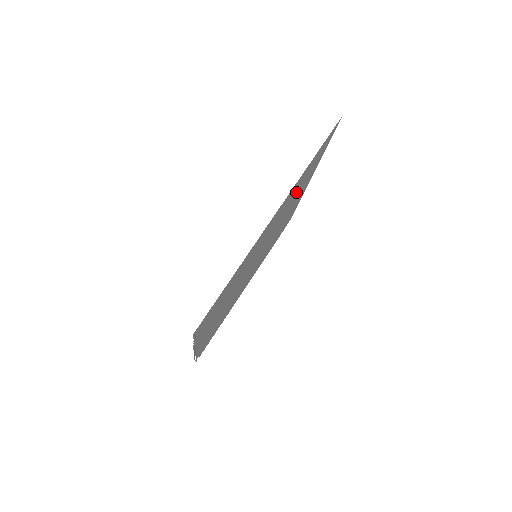
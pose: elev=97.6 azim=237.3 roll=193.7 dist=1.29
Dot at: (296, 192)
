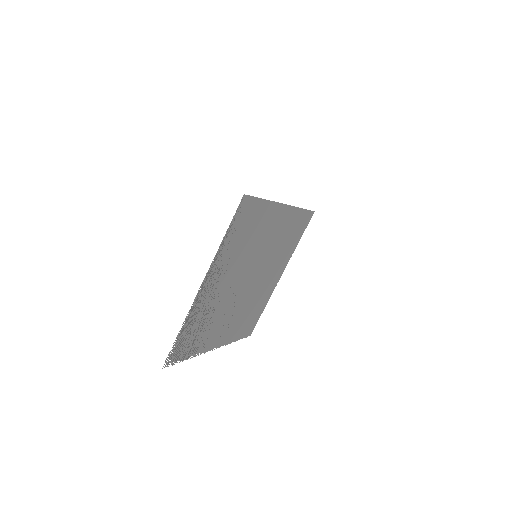
Dot at: (284, 241)
